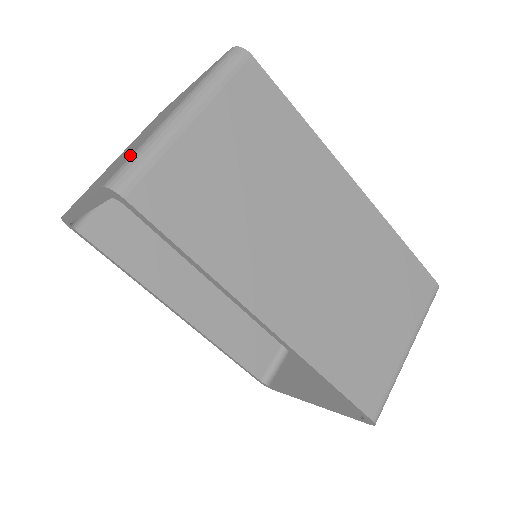
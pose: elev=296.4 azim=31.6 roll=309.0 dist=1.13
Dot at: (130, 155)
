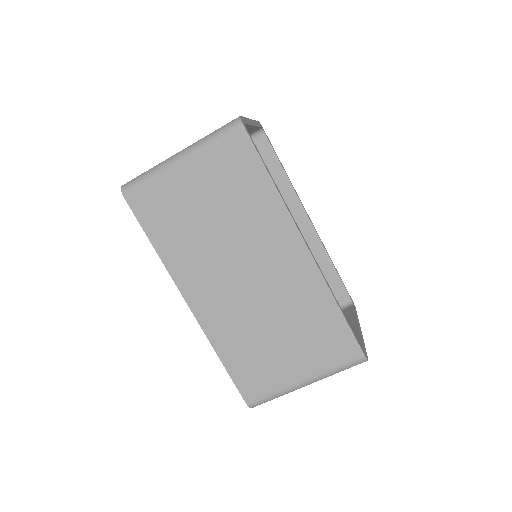
Dot at: occluded
